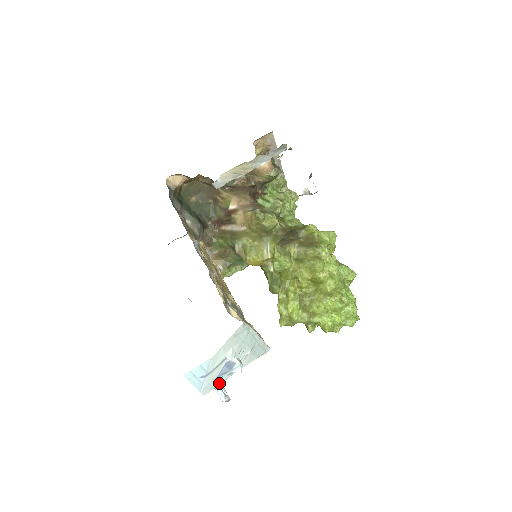
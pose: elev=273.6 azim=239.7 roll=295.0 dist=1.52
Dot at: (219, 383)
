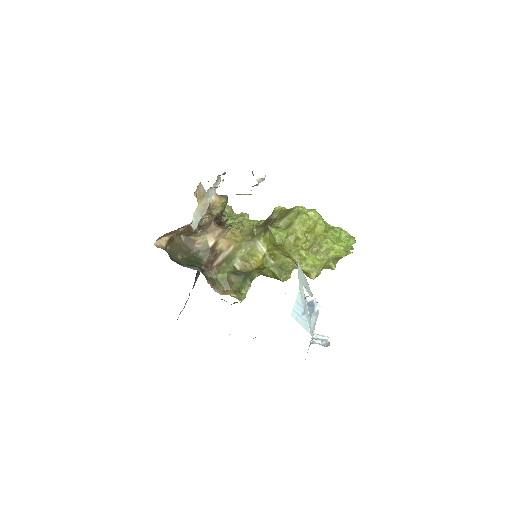
Dot at: (313, 329)
